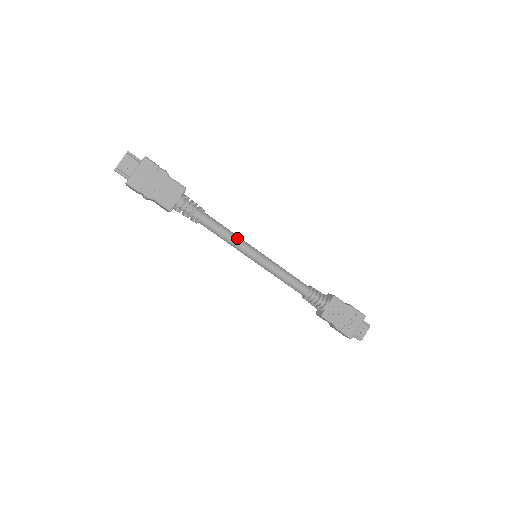
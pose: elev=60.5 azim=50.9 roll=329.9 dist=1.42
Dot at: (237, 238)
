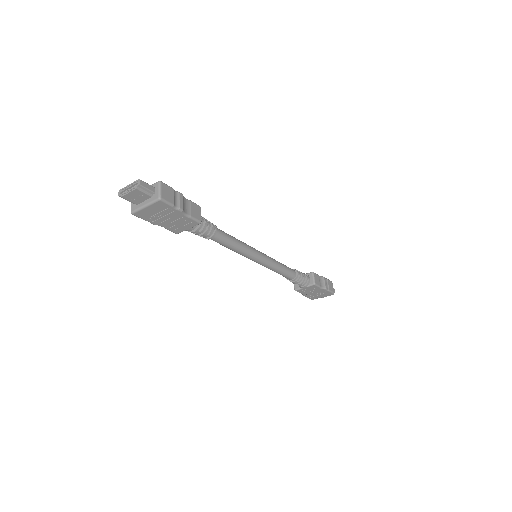
Dot at: (242, 250)
